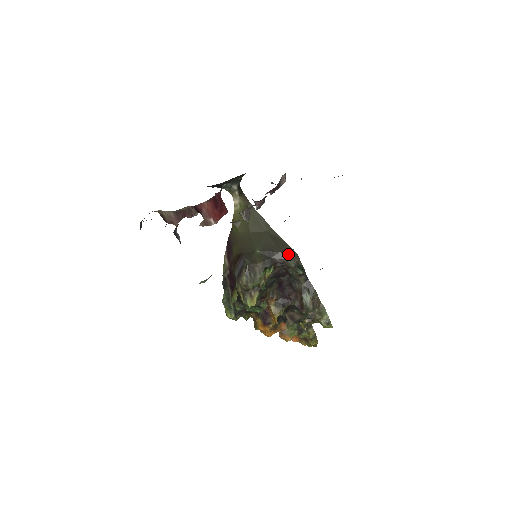
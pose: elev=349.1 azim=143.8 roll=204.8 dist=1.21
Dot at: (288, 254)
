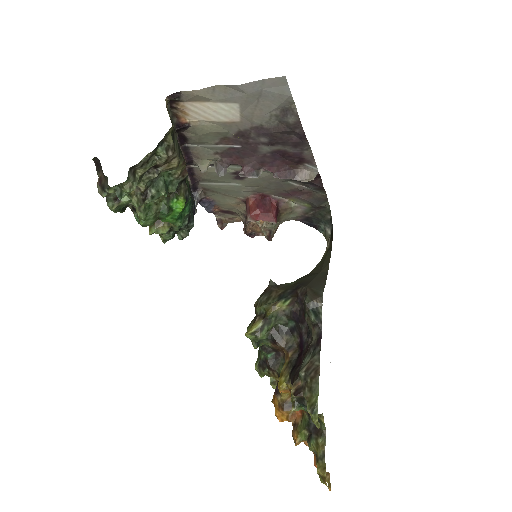
Dot at: (312, 291)
